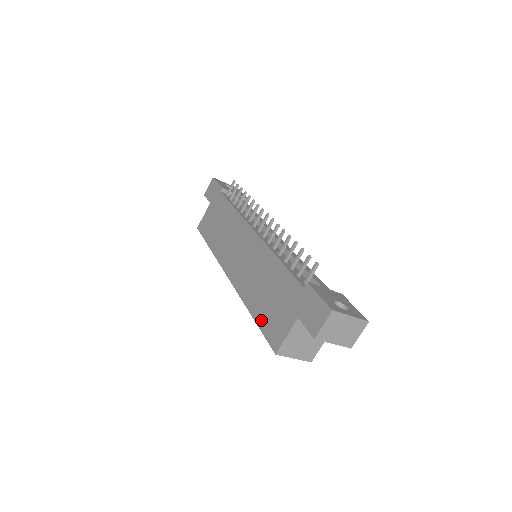
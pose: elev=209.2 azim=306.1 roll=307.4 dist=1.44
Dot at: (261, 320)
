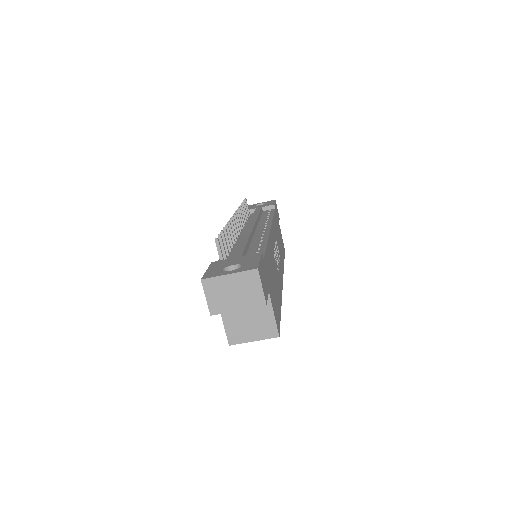
Dot at: occluded
